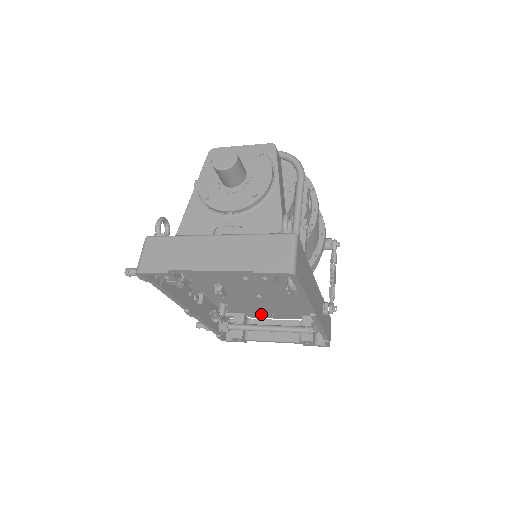
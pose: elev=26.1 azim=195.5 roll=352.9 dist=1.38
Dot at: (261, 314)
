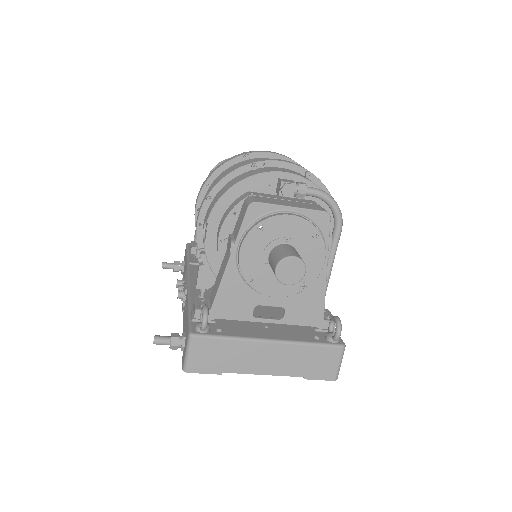
Dot at: occluded
